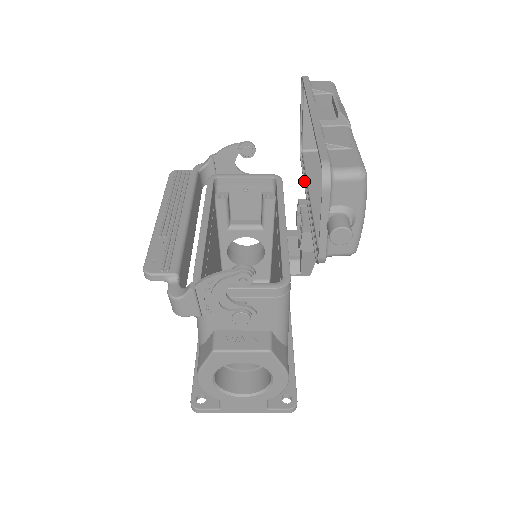
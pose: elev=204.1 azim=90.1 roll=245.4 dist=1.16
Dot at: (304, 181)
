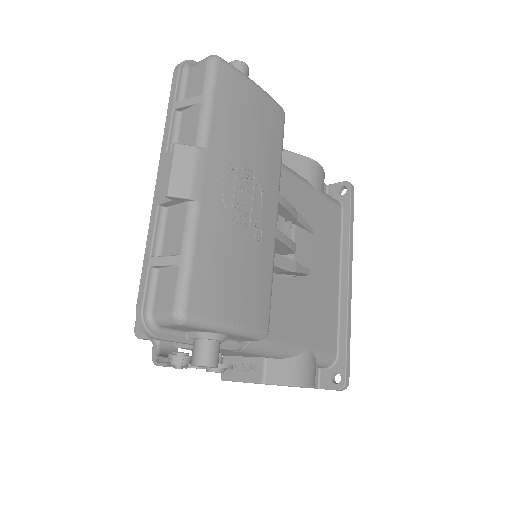
Dot at: occluded
